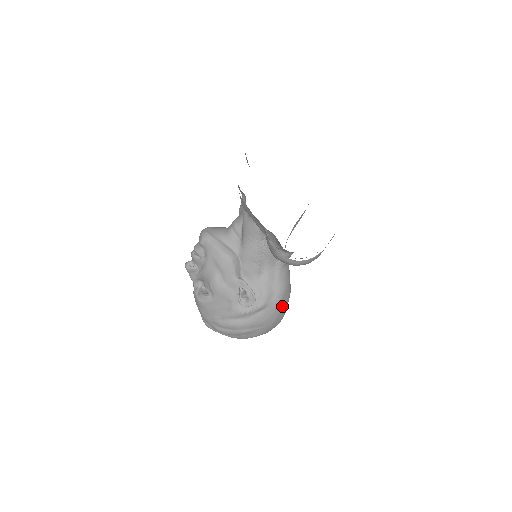
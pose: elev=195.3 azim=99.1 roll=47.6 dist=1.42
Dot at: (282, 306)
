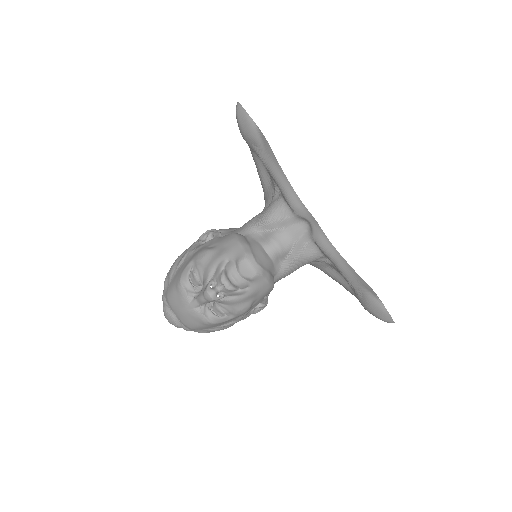
Dot at: occluded
